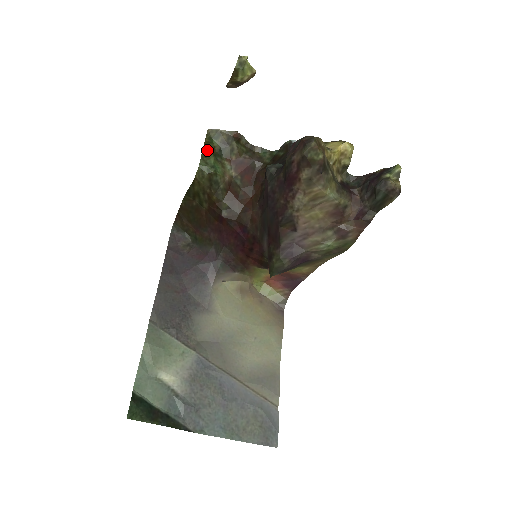
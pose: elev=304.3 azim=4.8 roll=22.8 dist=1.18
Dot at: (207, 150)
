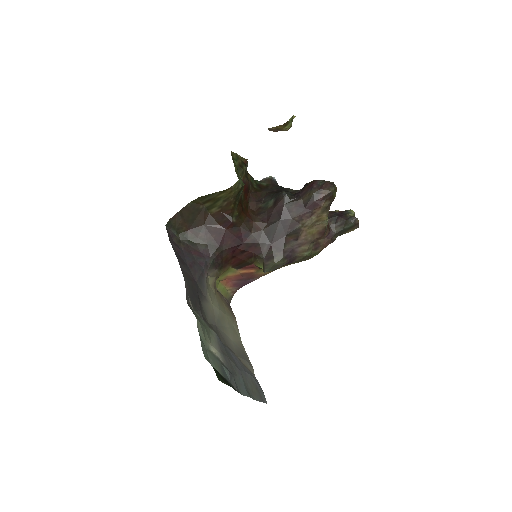
Dot at: (236, 168)
